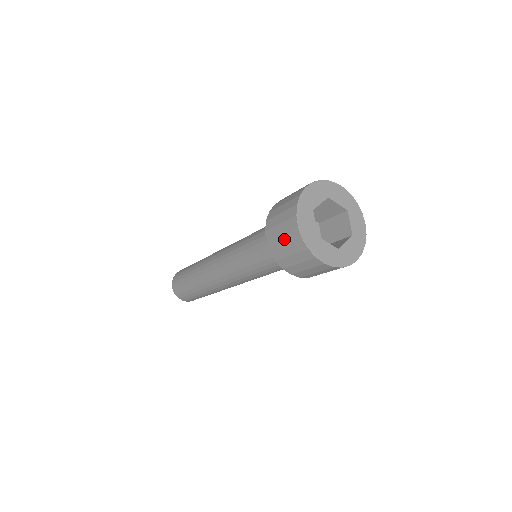
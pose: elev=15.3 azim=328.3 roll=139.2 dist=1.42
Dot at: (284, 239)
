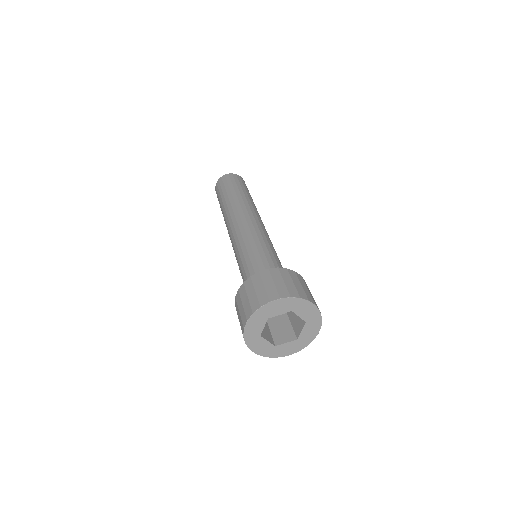
Dot at: occluded
